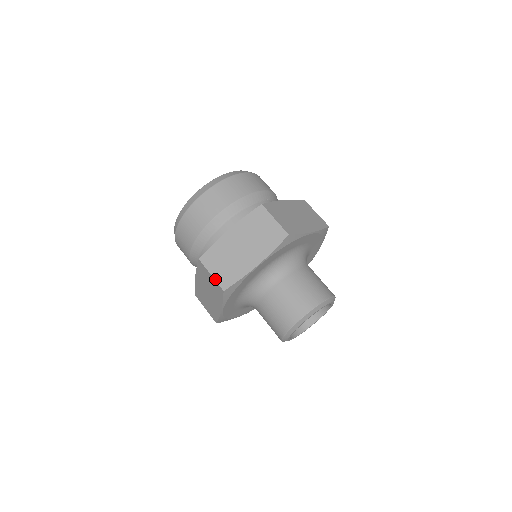
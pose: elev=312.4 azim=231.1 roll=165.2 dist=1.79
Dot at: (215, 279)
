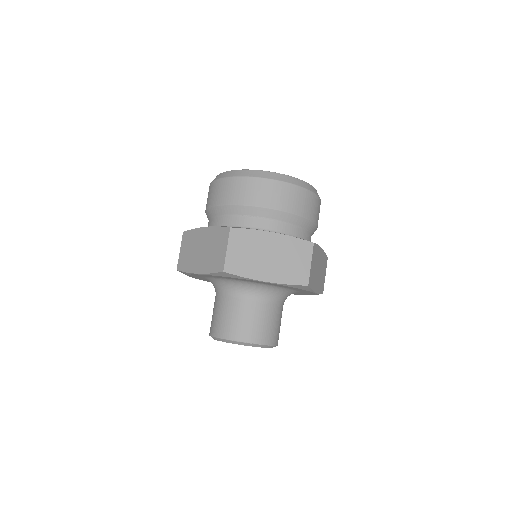
Dot at: (179, 256)
